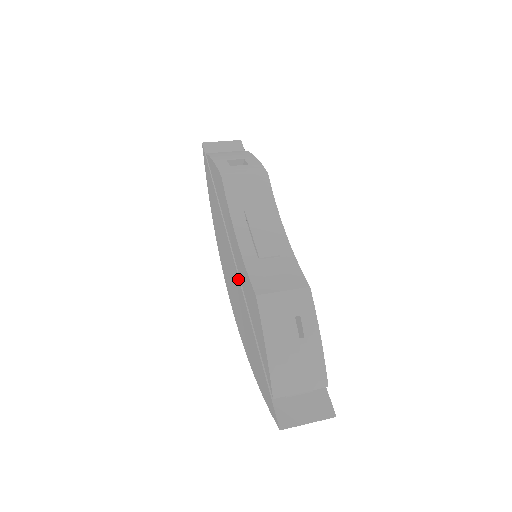
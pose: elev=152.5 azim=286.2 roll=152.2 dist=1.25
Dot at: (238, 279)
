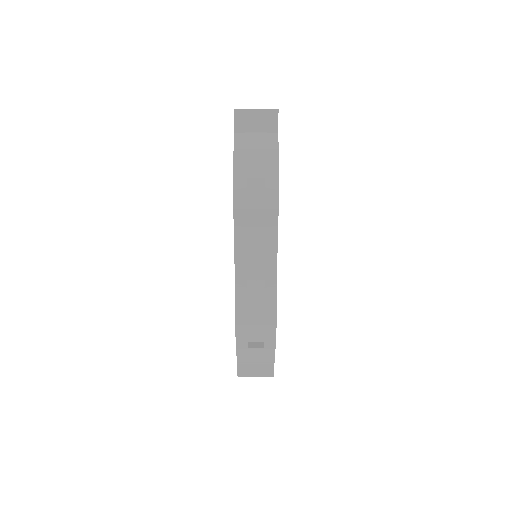
Dot at: occluded
